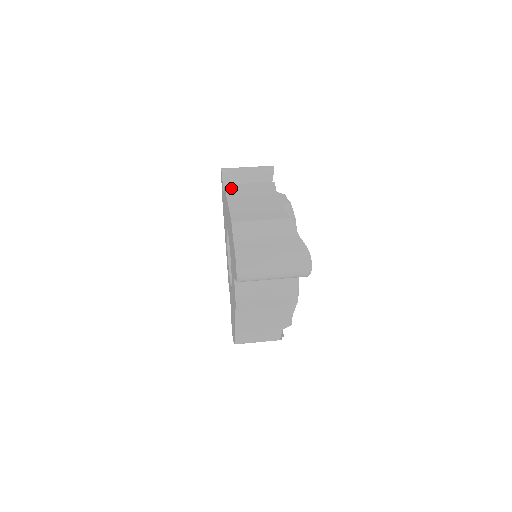
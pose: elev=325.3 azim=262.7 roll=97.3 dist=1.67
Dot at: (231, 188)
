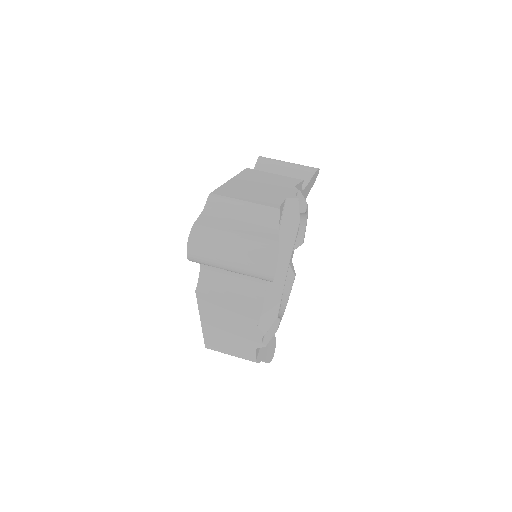
Dot at: (250, 171)
